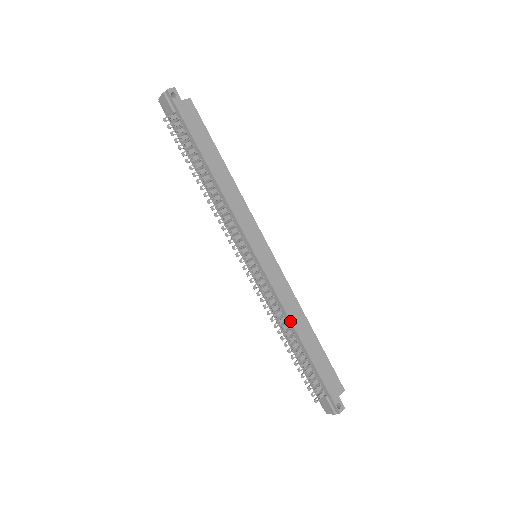
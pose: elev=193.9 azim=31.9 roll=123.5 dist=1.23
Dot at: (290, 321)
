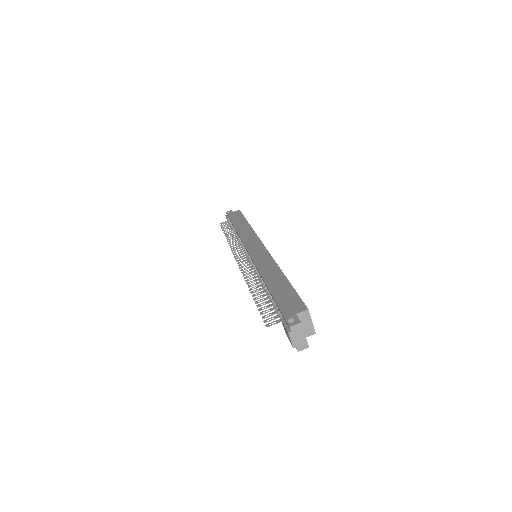
Dot at: (260, 274)
